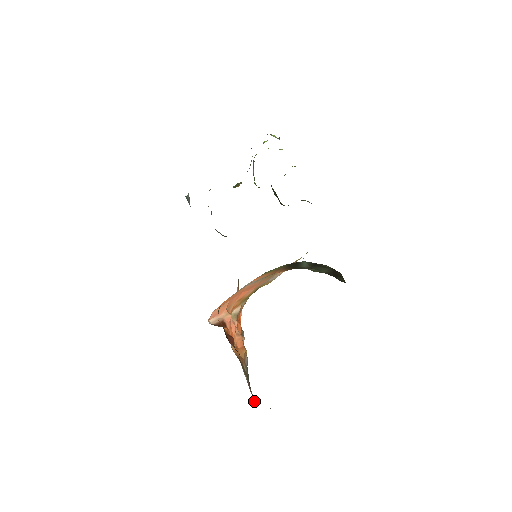
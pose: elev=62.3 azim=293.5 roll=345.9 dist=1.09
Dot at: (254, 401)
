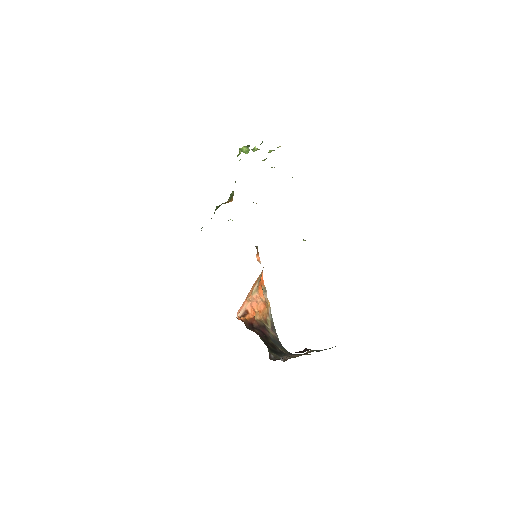
Dot at: (277, 337)
